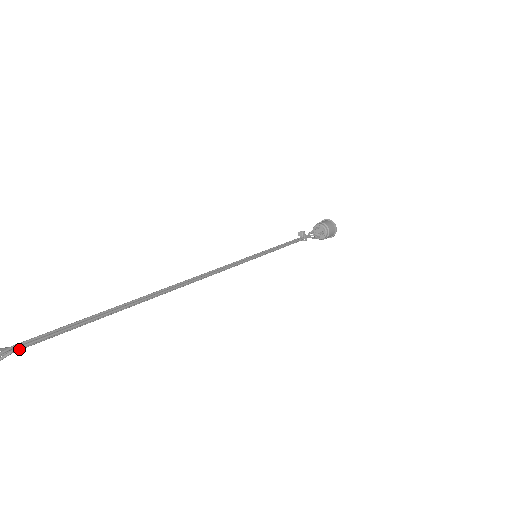
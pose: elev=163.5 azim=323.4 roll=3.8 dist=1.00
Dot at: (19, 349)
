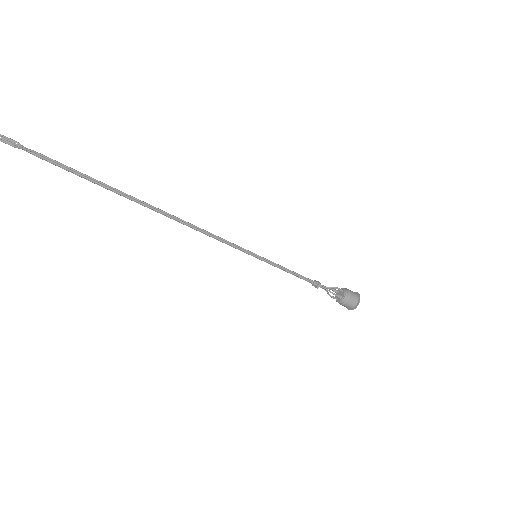
Dot at: (39, 155)
